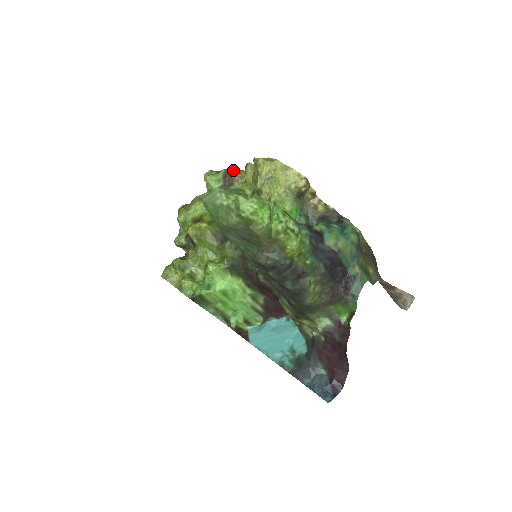
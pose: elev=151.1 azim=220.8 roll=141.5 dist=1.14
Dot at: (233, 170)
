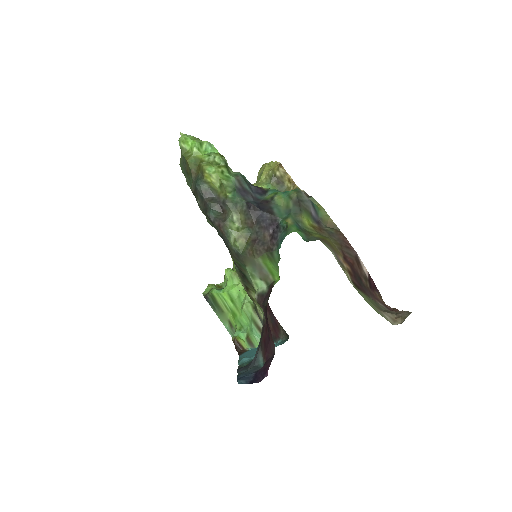
Dot at: occluded
